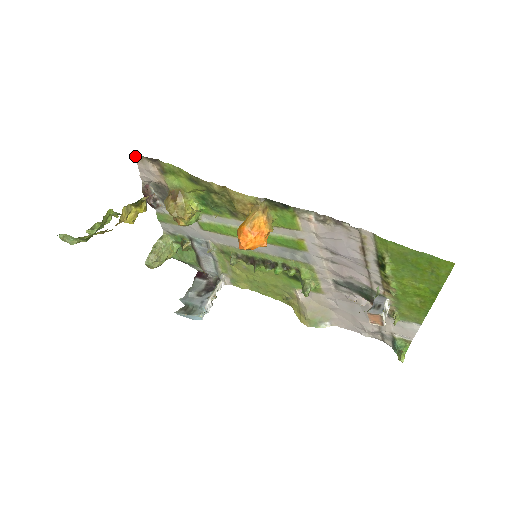
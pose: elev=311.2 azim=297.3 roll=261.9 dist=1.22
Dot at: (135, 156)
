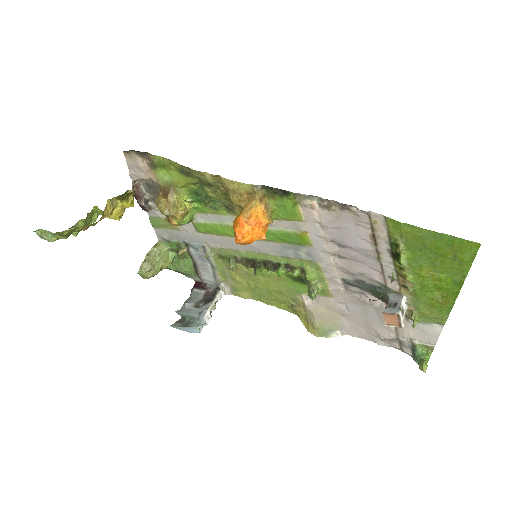
Dot at: (123, 151)
